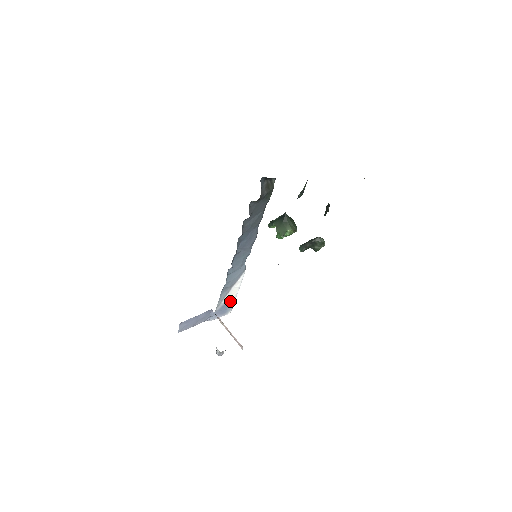
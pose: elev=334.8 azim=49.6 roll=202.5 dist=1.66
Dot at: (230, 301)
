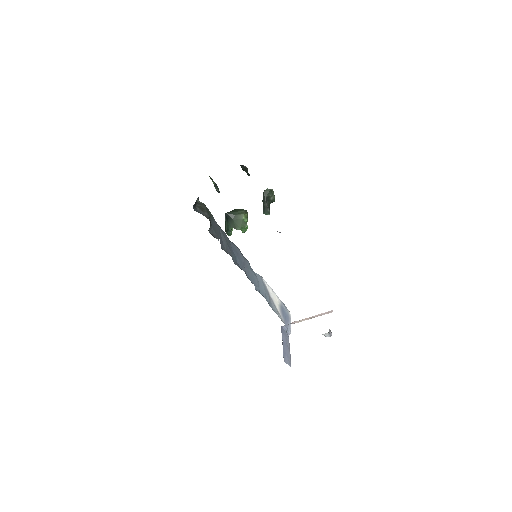
Dot at: occluded
